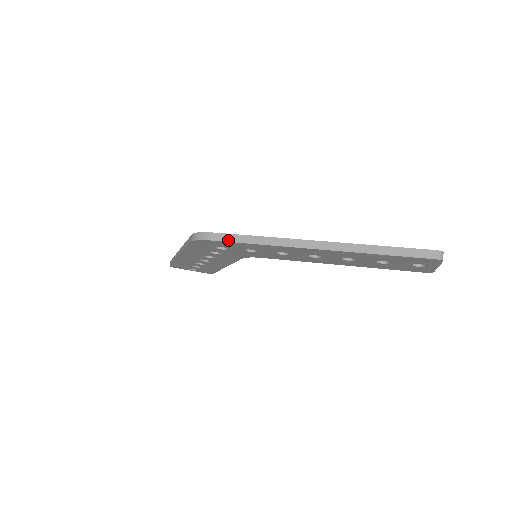
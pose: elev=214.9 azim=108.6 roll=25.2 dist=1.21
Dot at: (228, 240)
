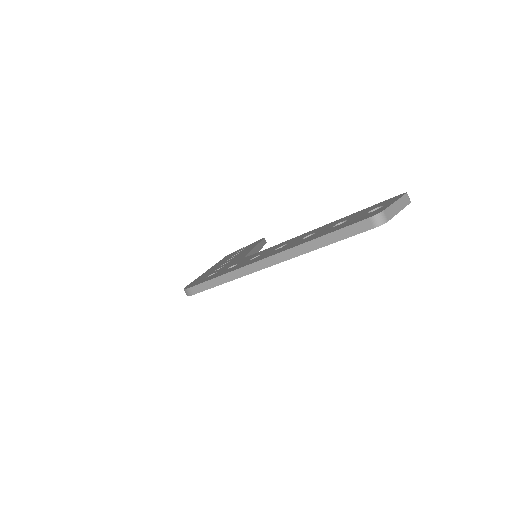
Dot at: (204, 289)
